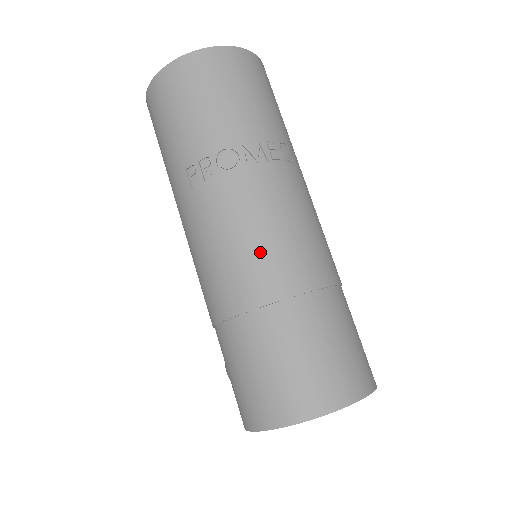
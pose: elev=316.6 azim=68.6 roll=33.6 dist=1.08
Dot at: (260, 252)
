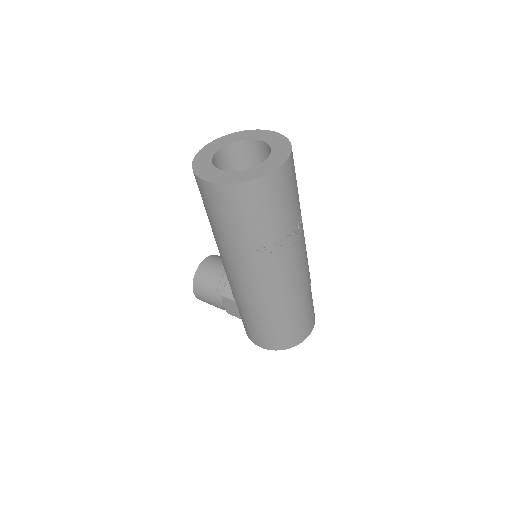
Dot at: (295, 285)
